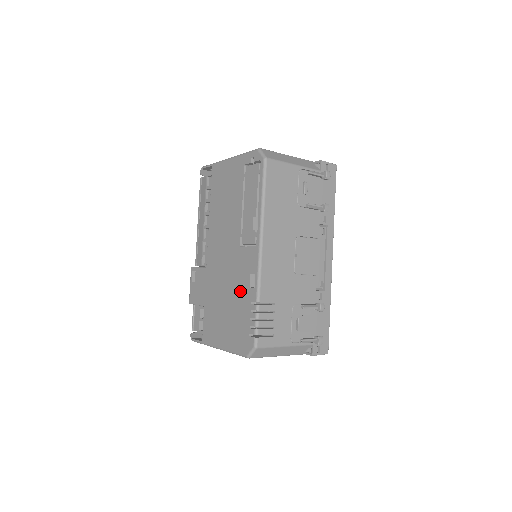
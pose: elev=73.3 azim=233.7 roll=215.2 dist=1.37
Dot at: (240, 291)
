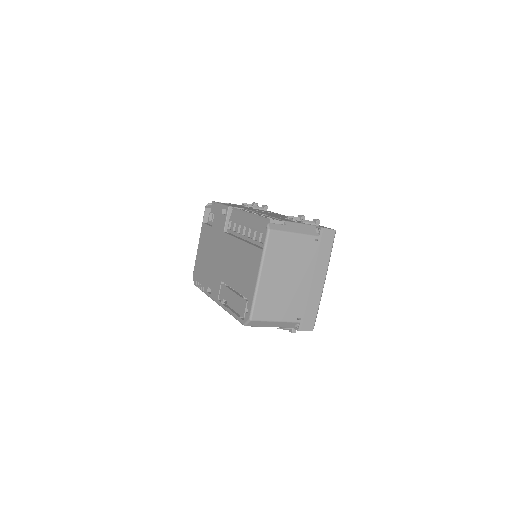
Dot at: (209, 276)
